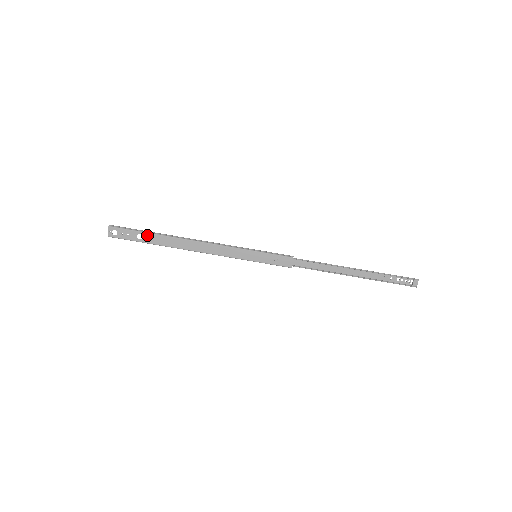
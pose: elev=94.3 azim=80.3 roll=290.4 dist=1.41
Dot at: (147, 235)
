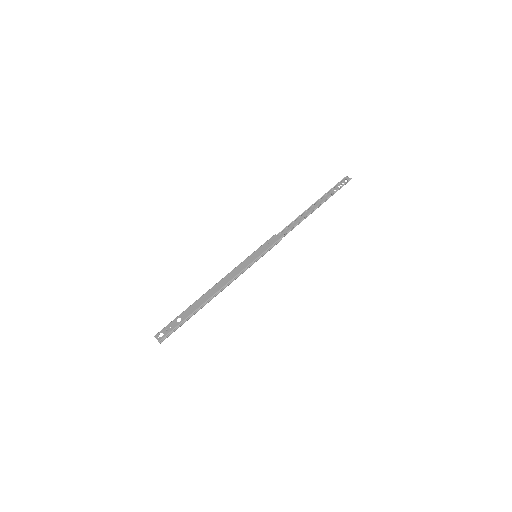
Dot at: (183, 314)
